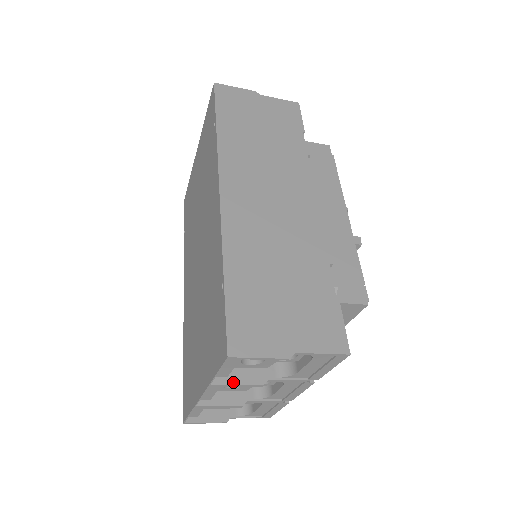
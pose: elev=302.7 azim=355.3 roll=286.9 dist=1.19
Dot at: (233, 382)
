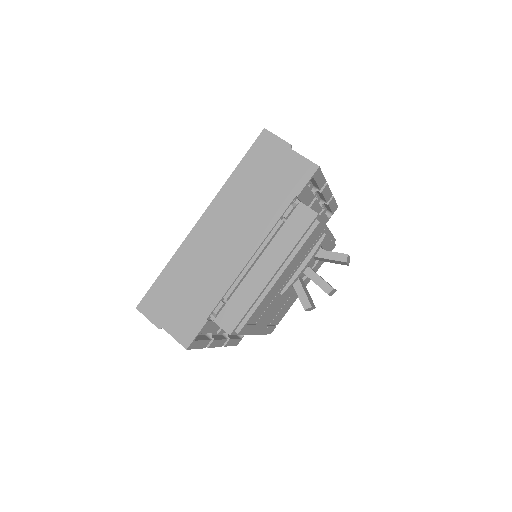
Dot at: occluded
